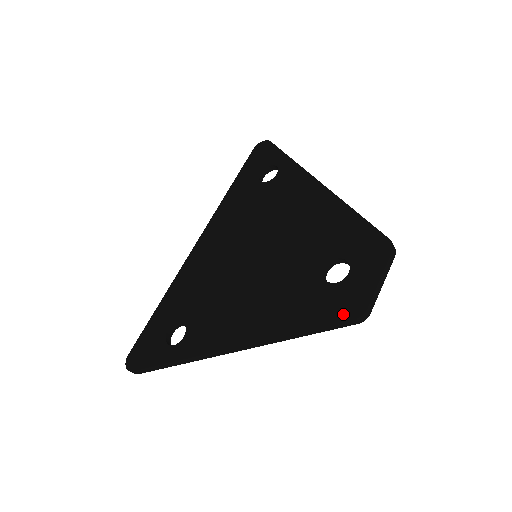
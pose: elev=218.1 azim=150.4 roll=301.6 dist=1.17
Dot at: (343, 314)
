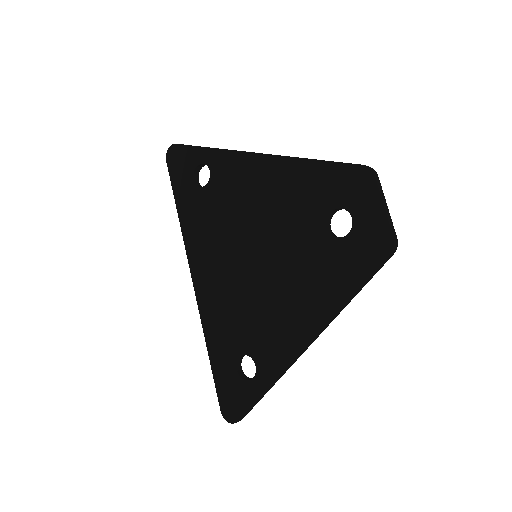
Dot at: (377, 256)
